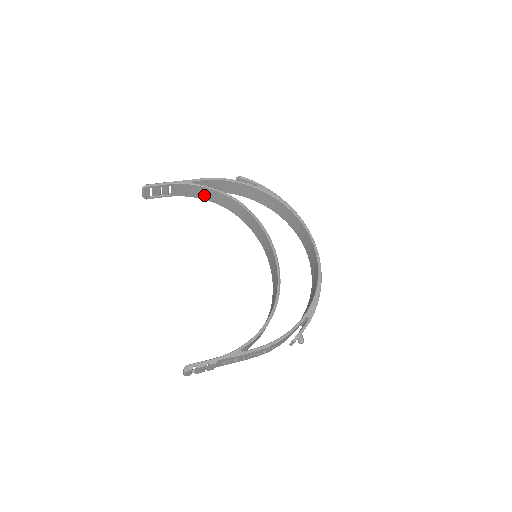
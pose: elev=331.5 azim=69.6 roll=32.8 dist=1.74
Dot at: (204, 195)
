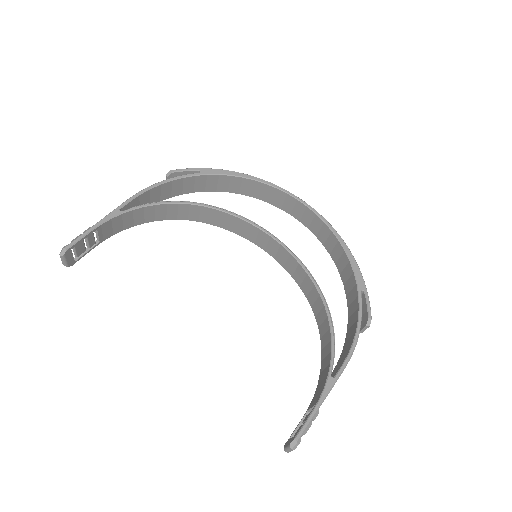
Dot at: (142, 218)
